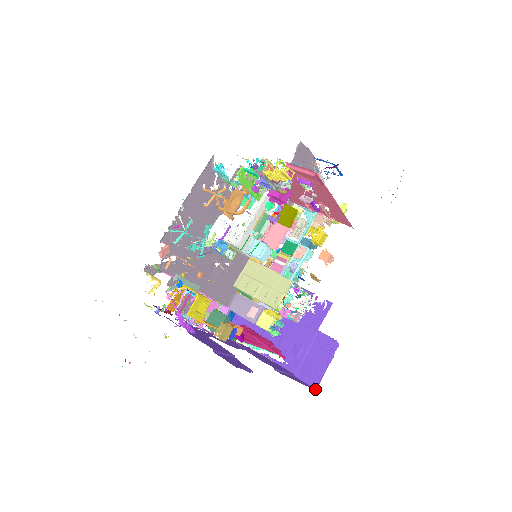
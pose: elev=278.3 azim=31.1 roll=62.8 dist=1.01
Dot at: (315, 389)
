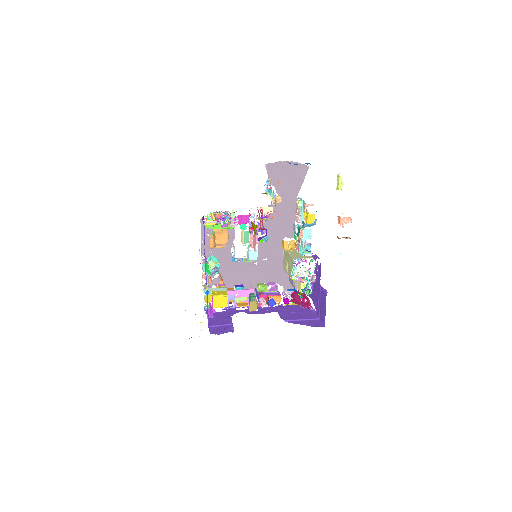
Dot at: (324, 326)
